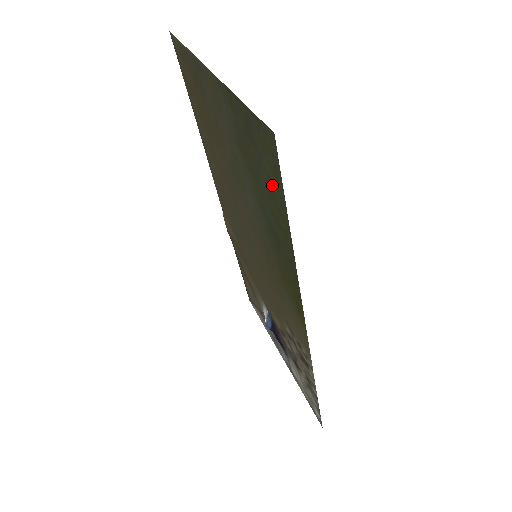
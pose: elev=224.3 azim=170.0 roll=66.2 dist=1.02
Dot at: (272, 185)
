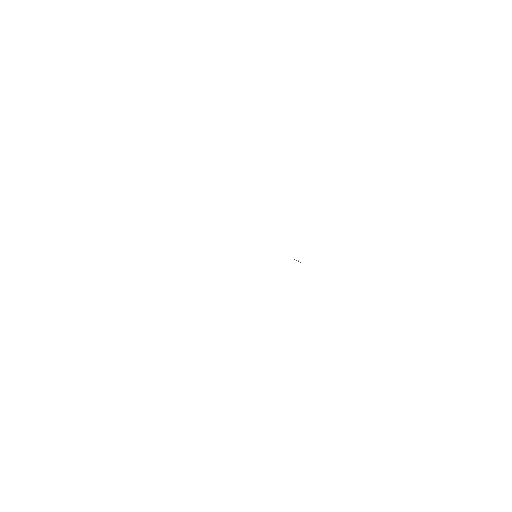
Dot at: occluded
